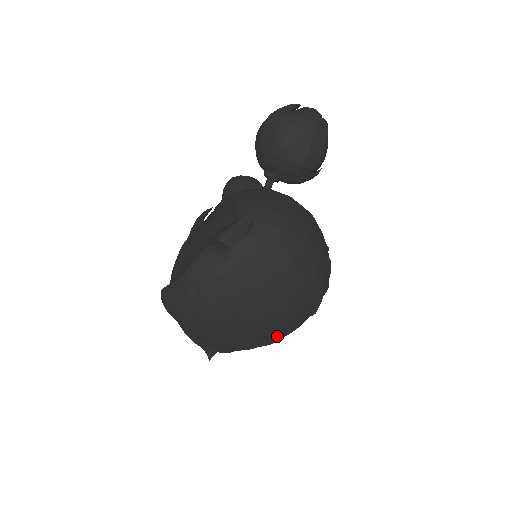
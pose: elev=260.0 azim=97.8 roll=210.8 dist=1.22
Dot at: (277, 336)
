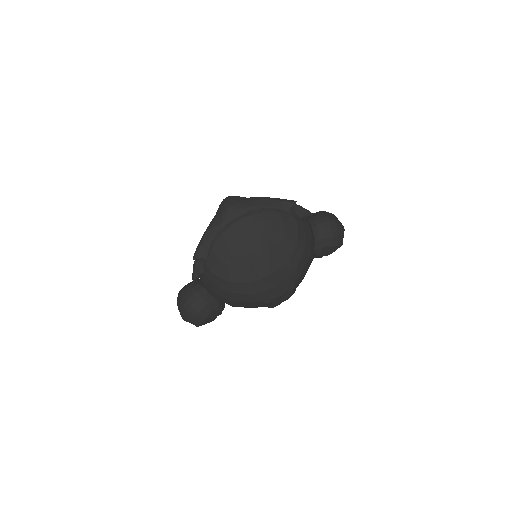
Dot at: (246, 285)
